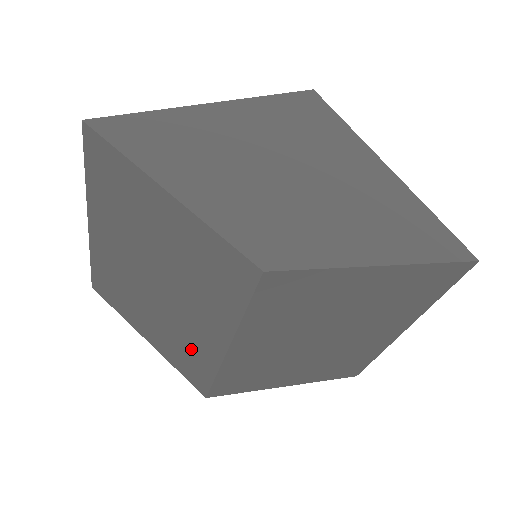
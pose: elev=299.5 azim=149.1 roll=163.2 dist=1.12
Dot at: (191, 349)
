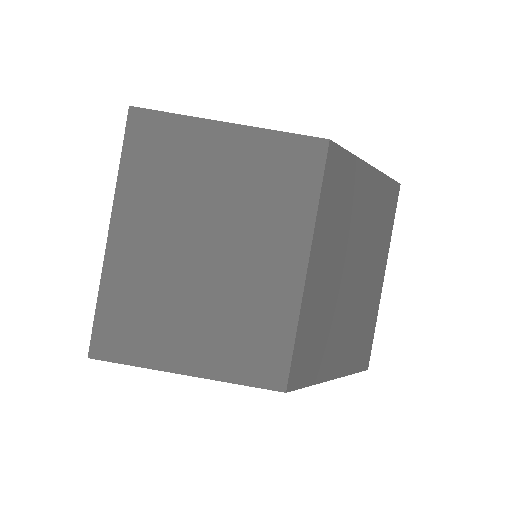
Dot at: (260, 316)
